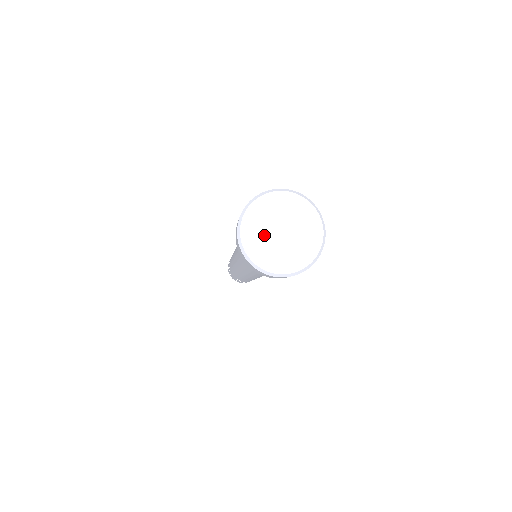
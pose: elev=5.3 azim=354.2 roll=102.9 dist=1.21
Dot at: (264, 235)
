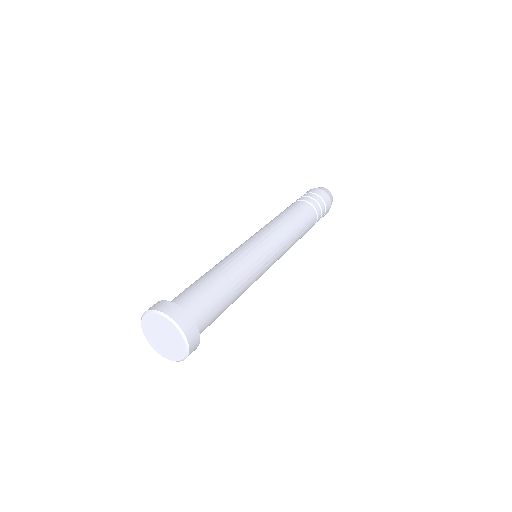
Dot at: (158, 342)
